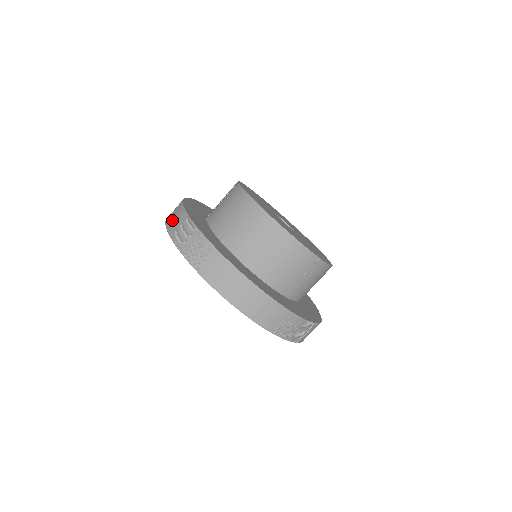
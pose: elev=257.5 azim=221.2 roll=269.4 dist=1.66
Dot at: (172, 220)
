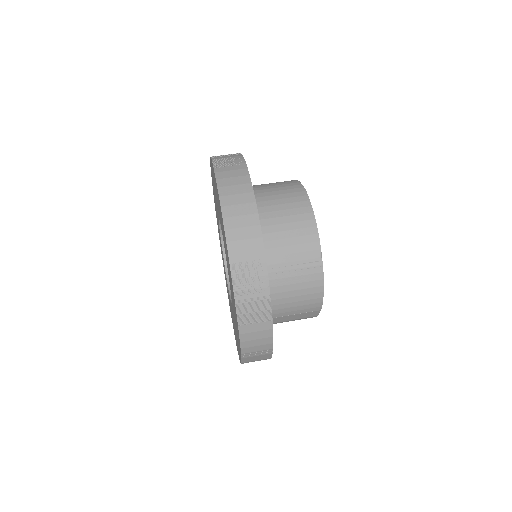
Dot at: occluded
